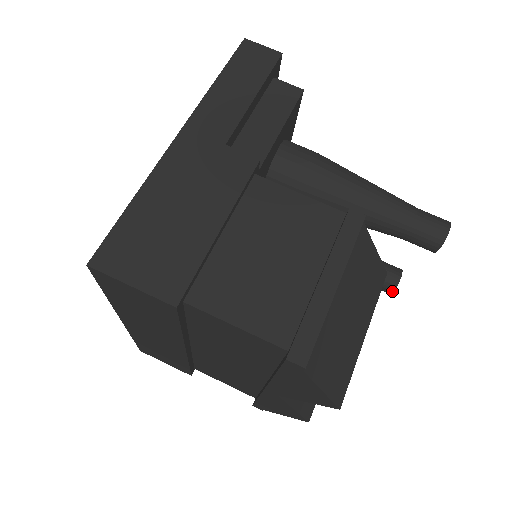
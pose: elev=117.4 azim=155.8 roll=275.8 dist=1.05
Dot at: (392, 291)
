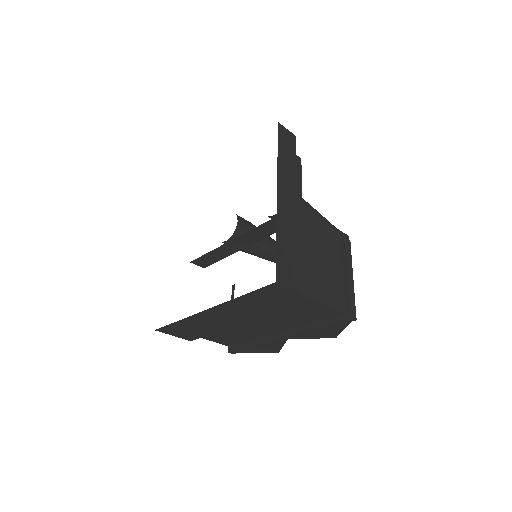
Dot at: occluded
